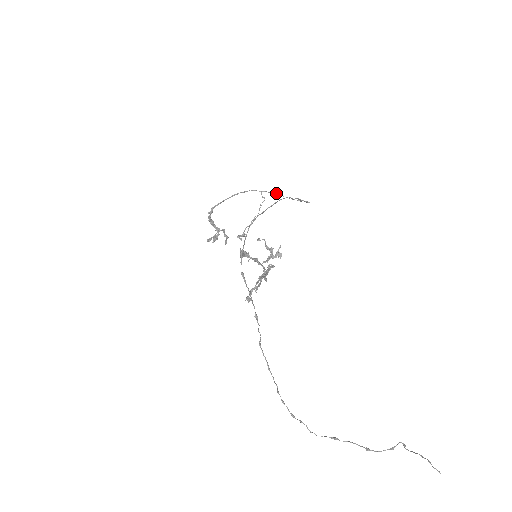
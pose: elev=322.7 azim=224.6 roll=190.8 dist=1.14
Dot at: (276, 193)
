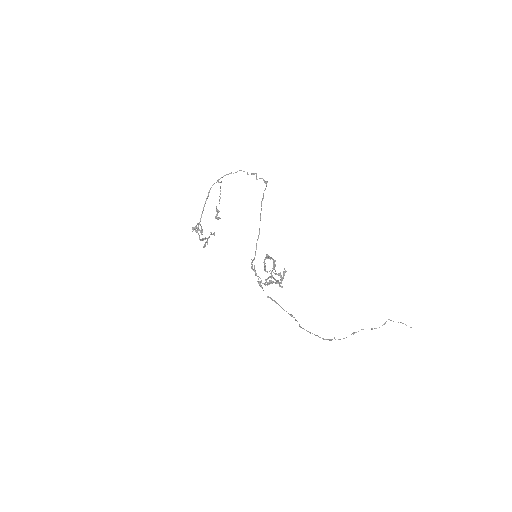
Dot at: (229, 173)
